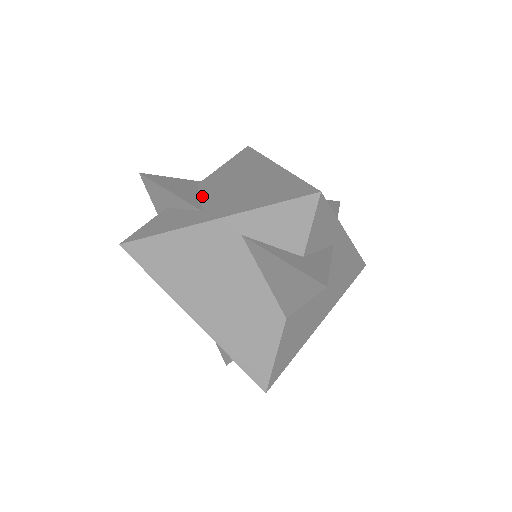
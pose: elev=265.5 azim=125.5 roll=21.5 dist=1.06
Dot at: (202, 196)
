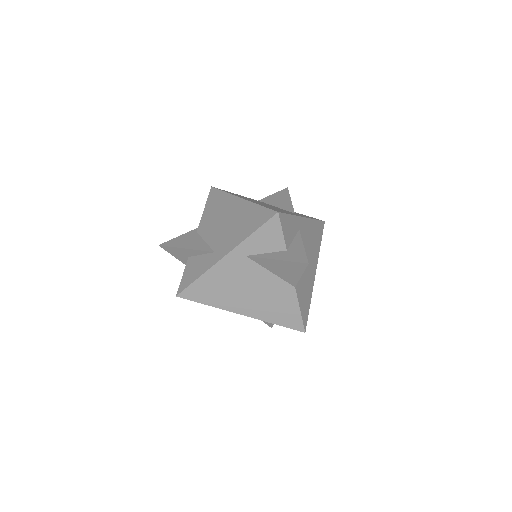
Dot at: (206, 240)
